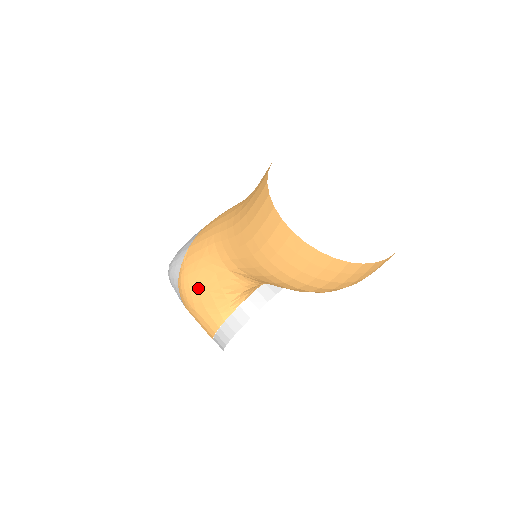
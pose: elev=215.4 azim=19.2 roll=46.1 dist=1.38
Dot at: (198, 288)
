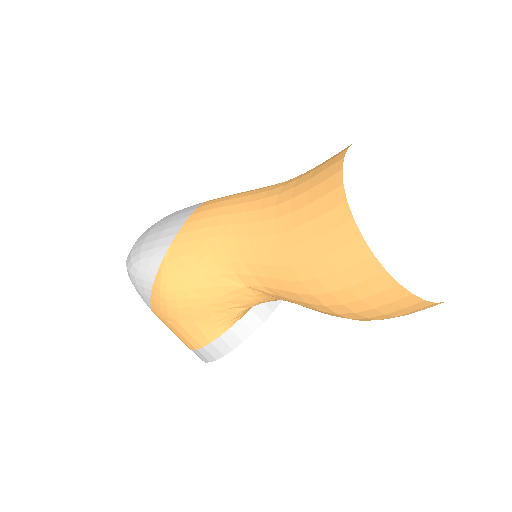
Dot at: (190, 300)
